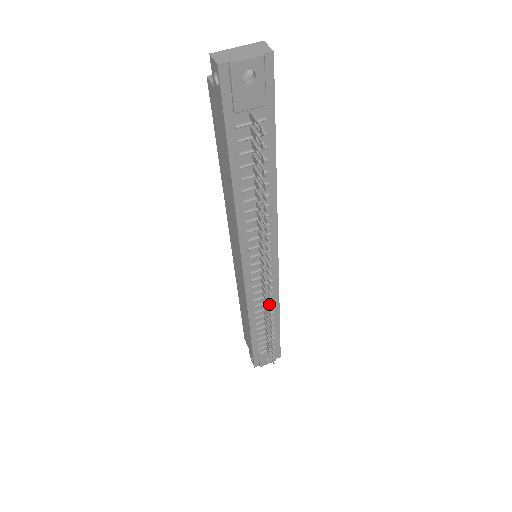
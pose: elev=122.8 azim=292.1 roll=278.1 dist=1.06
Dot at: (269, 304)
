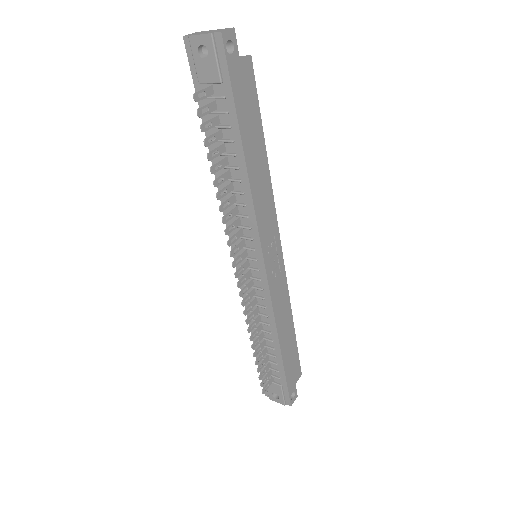
Dot at: (247, 308)
